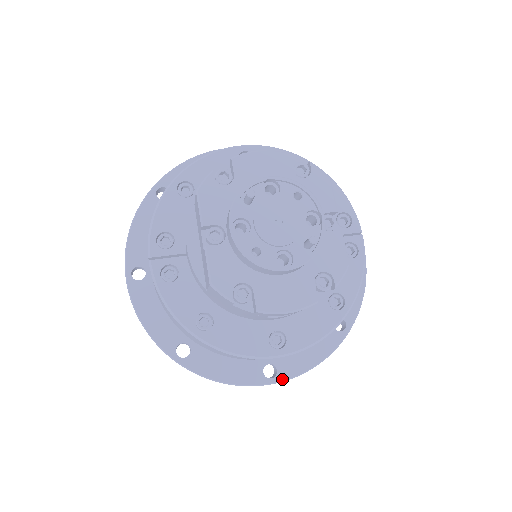
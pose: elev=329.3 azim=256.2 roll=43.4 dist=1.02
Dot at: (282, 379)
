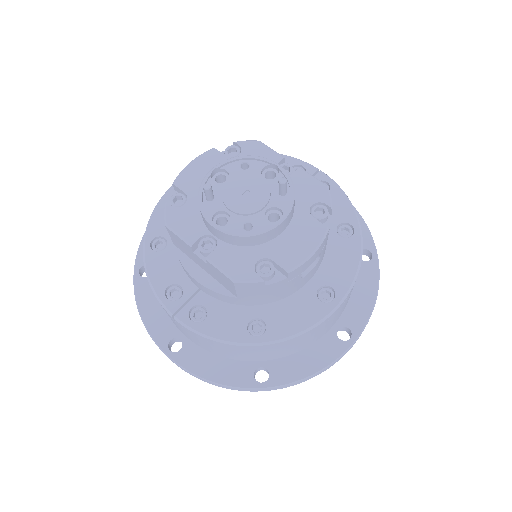
Dot at: (359, 332)
